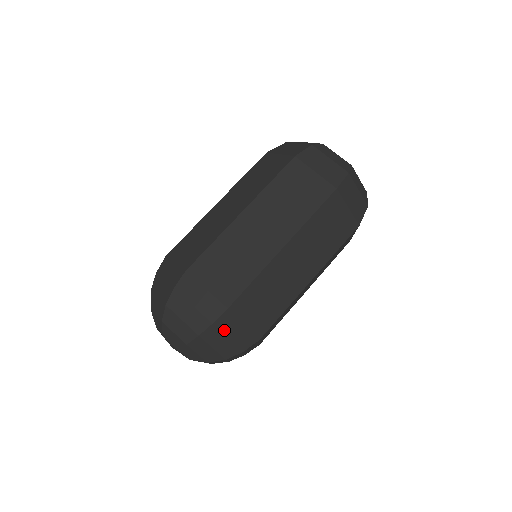
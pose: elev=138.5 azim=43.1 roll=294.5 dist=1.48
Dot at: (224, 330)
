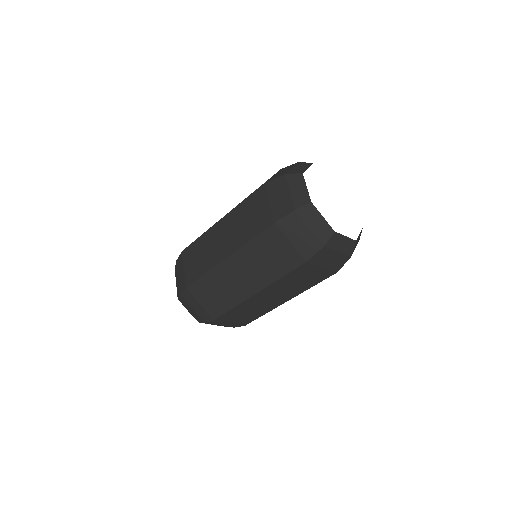
Dot at: (189, 301)
